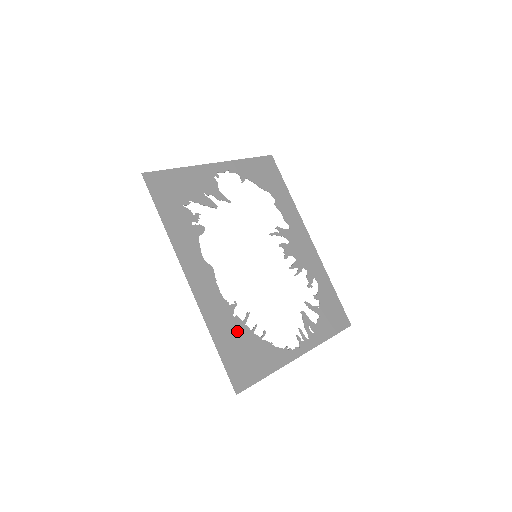
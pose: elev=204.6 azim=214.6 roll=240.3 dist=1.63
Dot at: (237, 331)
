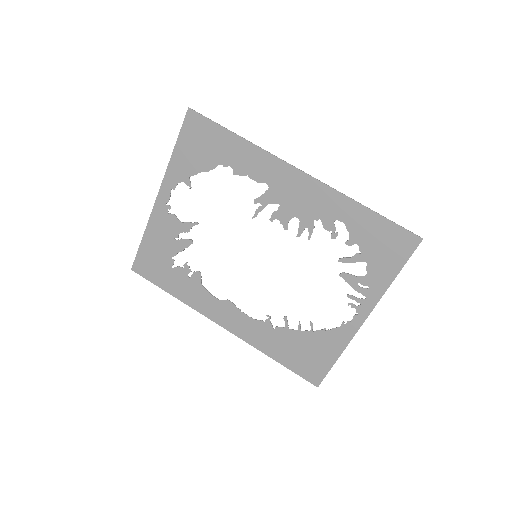
Dot at: (285, 339)
